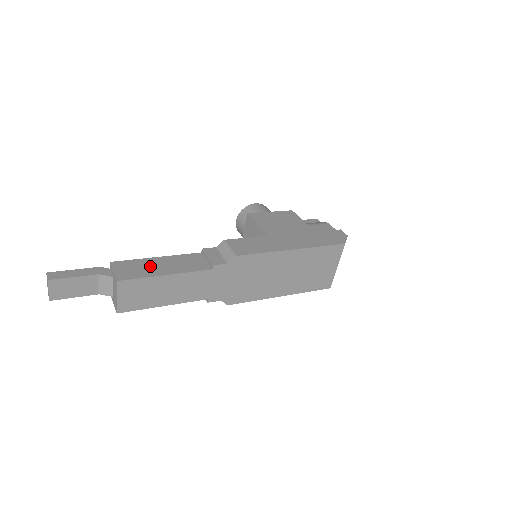
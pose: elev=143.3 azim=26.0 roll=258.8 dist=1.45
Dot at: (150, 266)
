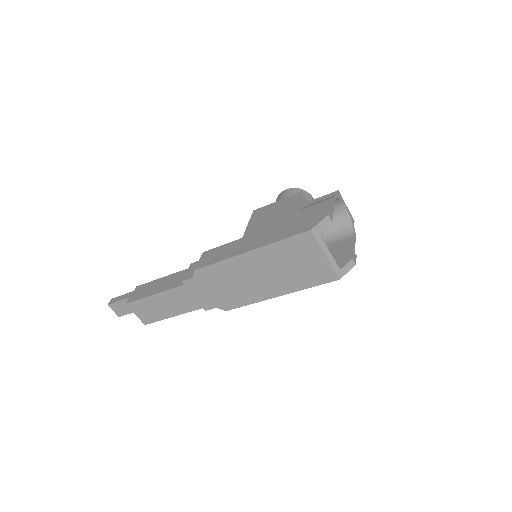
Dot at: (152, 287)
